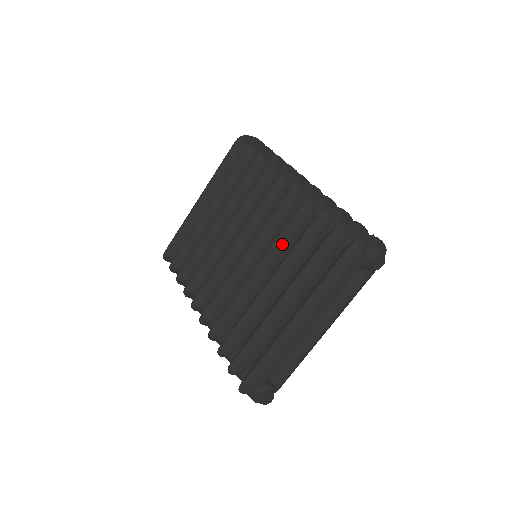
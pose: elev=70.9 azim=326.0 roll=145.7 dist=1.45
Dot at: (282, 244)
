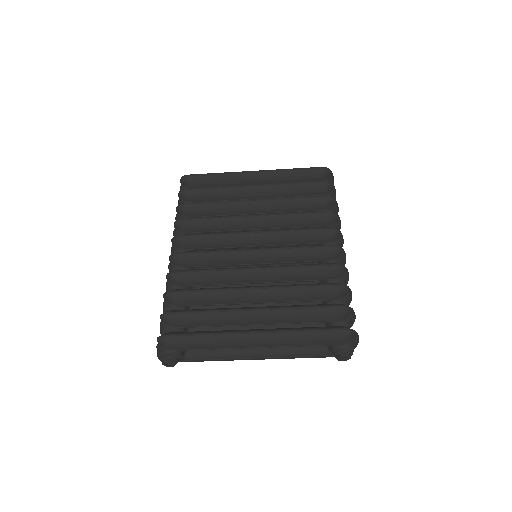
Dot at: (291, 273)
